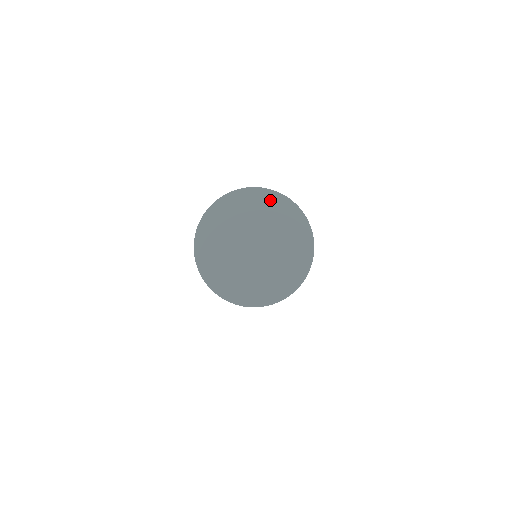
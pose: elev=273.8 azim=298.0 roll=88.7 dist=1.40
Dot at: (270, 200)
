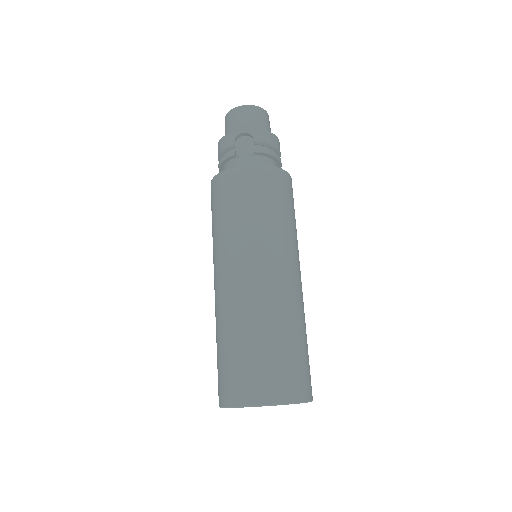
Dot at: occluded
